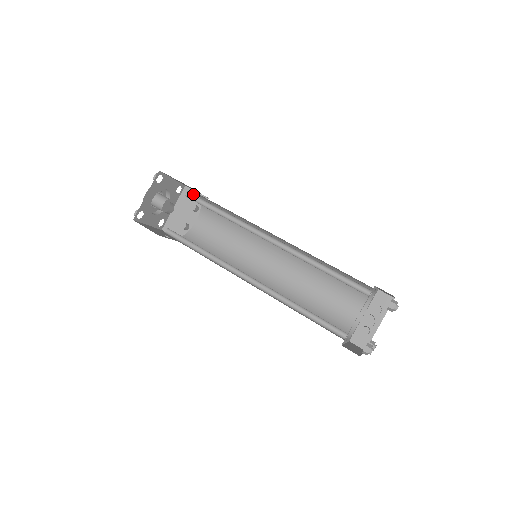
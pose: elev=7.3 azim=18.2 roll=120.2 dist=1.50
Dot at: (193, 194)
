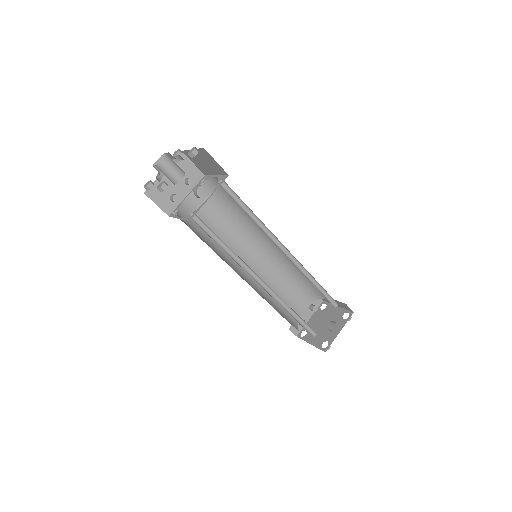
Dot at: occluded
